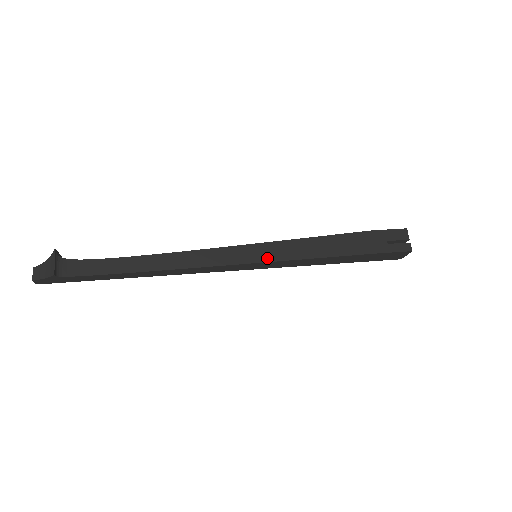
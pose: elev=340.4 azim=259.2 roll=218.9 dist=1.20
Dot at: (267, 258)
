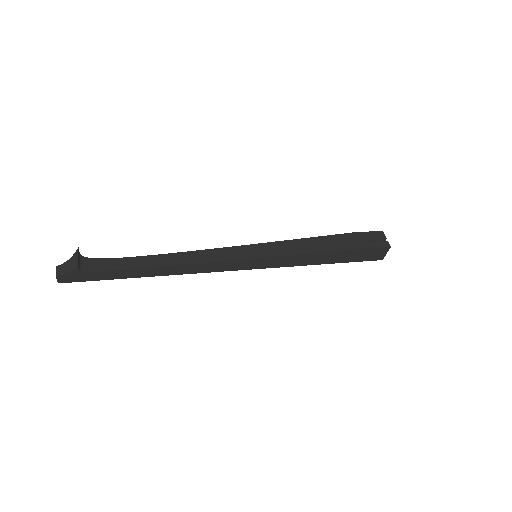
Dot at: (266, 254)
